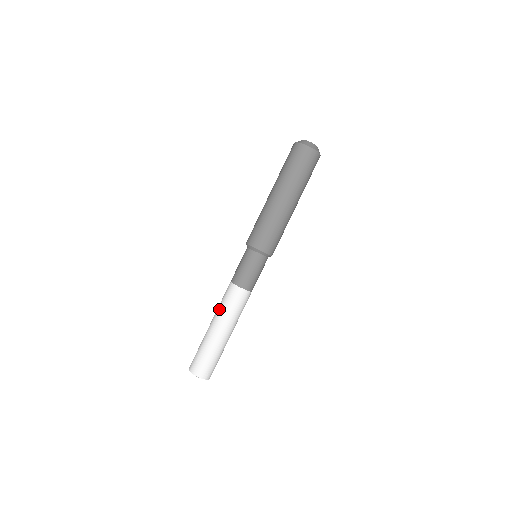
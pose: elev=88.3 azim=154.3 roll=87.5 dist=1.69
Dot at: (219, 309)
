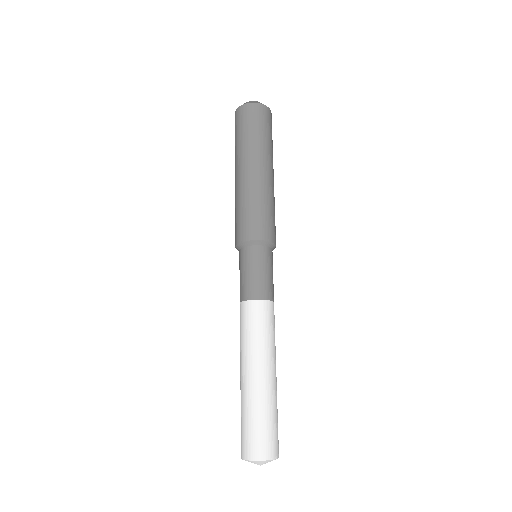
Dot at: occluded
